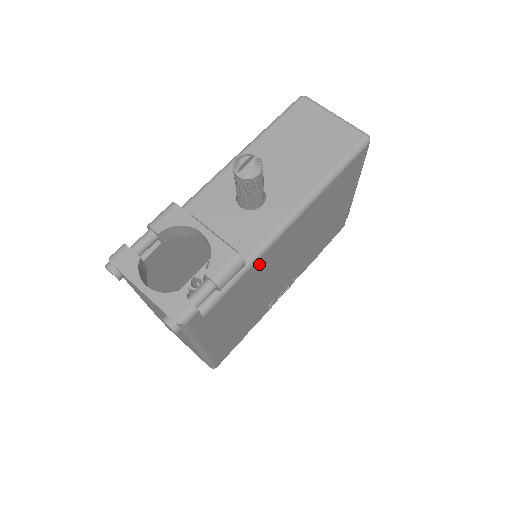
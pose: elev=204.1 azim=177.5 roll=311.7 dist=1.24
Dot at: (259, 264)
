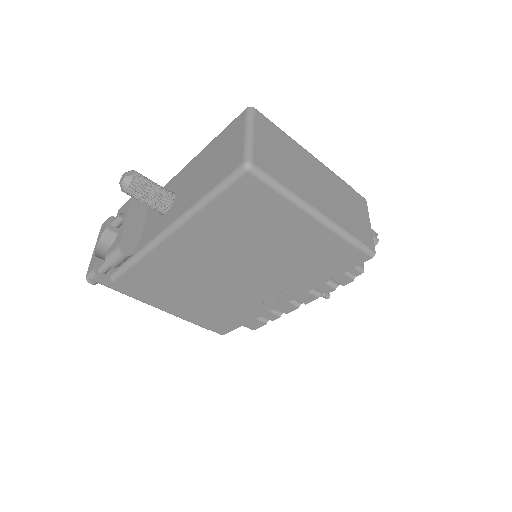
Dot at: (155, 260)
